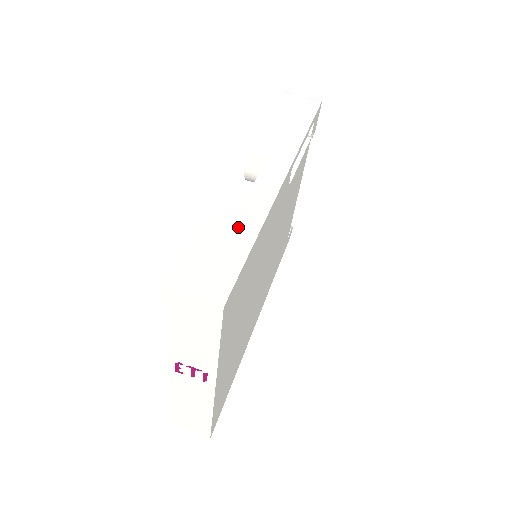
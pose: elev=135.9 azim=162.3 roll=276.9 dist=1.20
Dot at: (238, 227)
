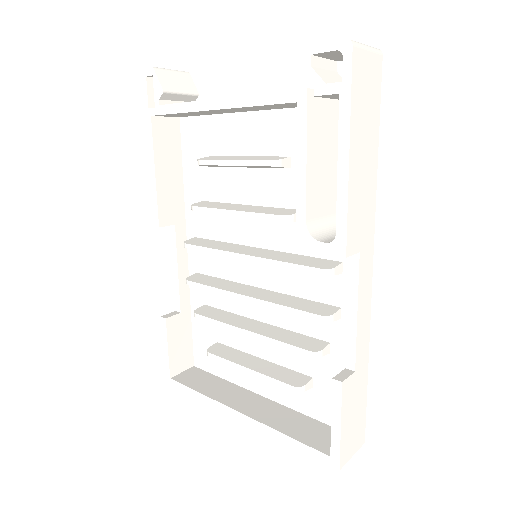
Dot at: (359, 371)
